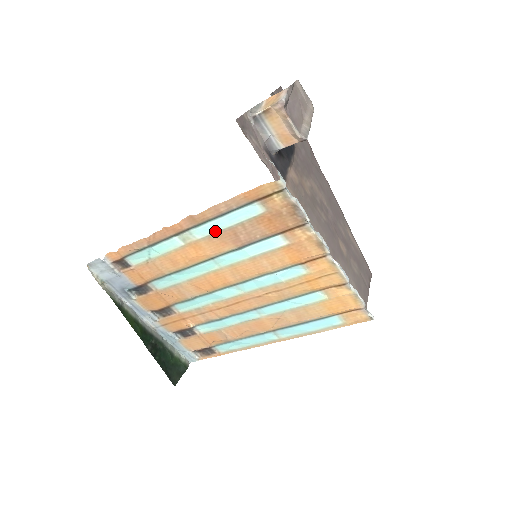
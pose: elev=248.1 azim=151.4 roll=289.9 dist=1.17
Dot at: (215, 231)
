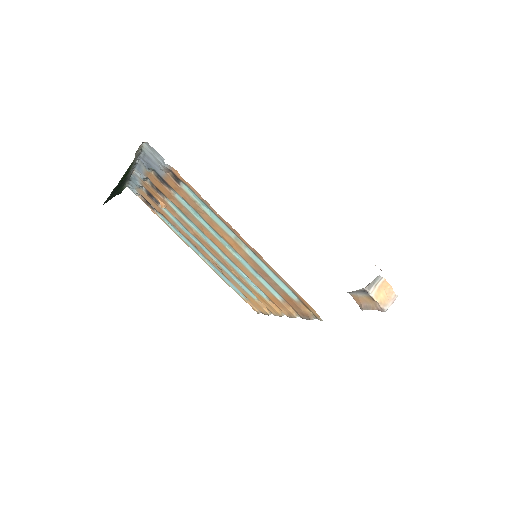
Dot at: (260, 265)
